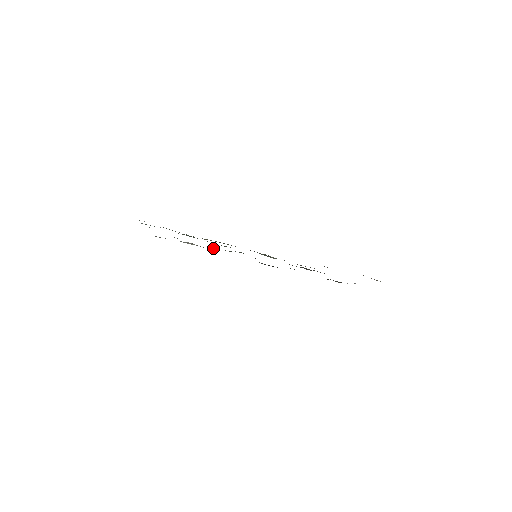
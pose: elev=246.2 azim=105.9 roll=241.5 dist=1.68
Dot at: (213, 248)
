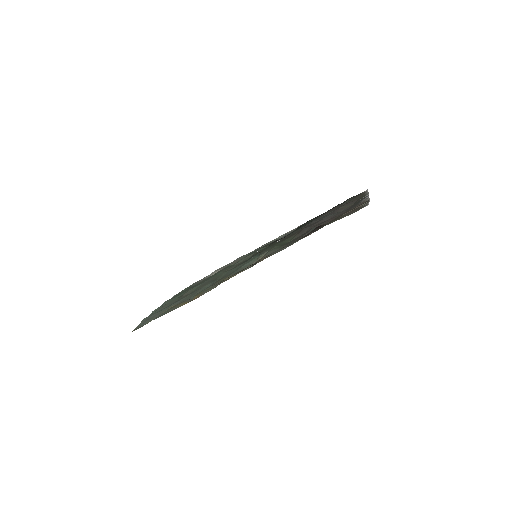
Dot at: (229, 267)
